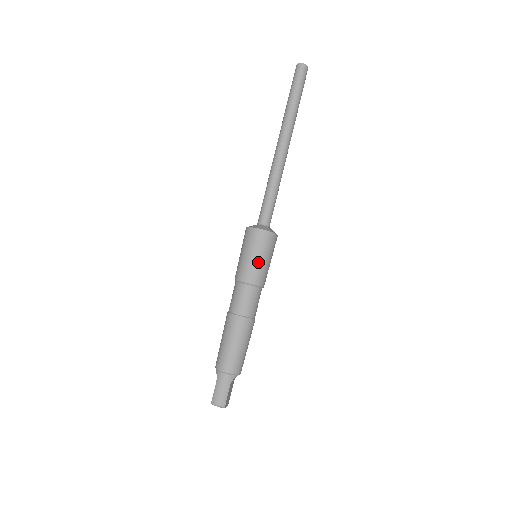
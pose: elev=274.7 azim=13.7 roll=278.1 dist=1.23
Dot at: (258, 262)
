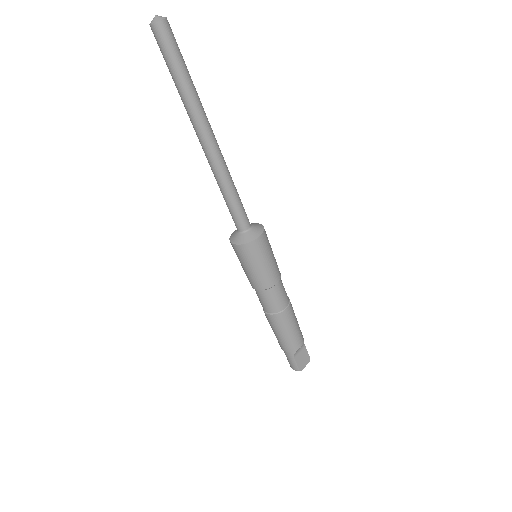
Dot at: (252, 272)
